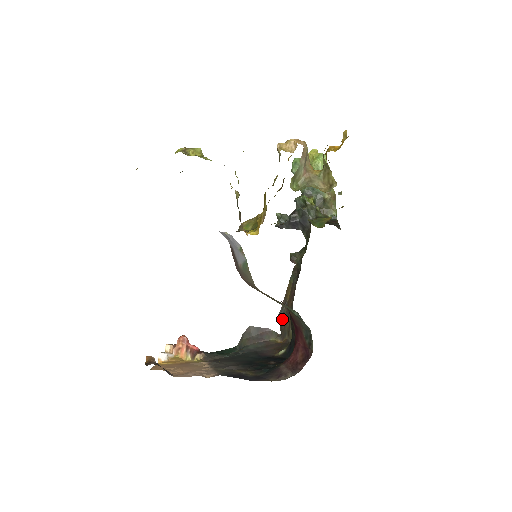
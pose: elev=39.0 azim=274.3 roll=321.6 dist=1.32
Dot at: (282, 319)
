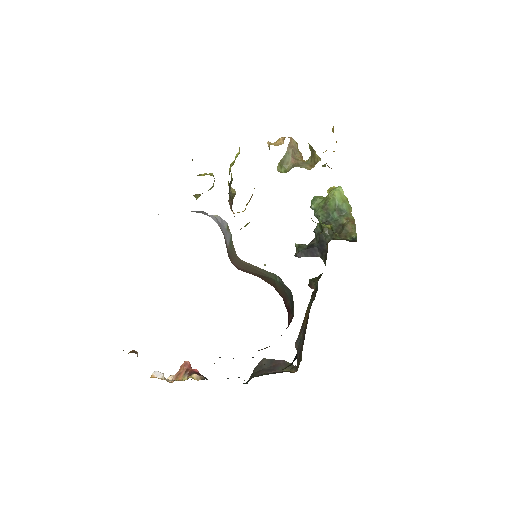
Dot at: (298, 347)
